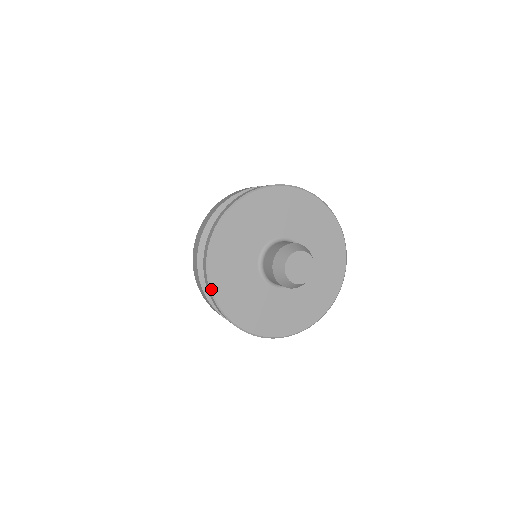
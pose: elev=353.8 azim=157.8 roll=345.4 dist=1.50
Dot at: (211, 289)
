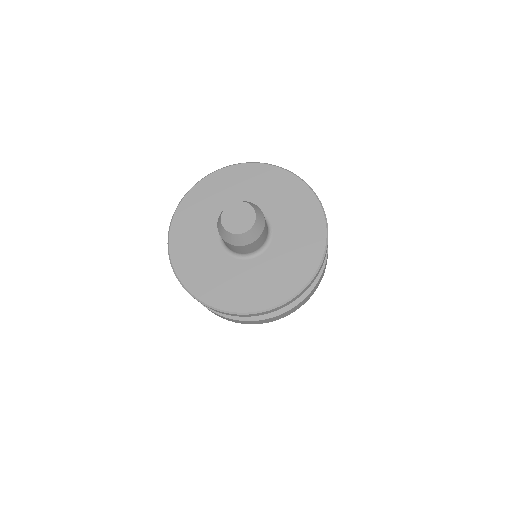
Dot at: (185, 287)
